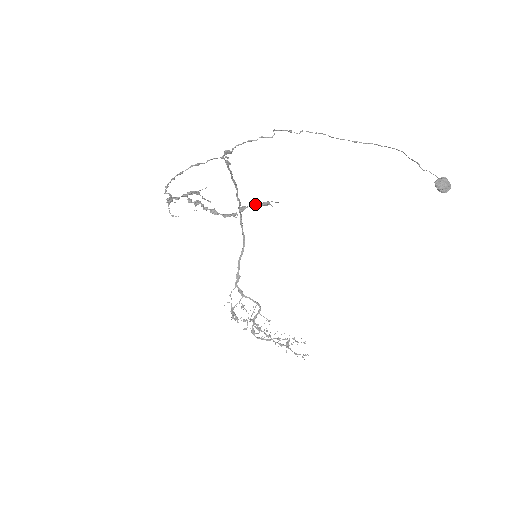
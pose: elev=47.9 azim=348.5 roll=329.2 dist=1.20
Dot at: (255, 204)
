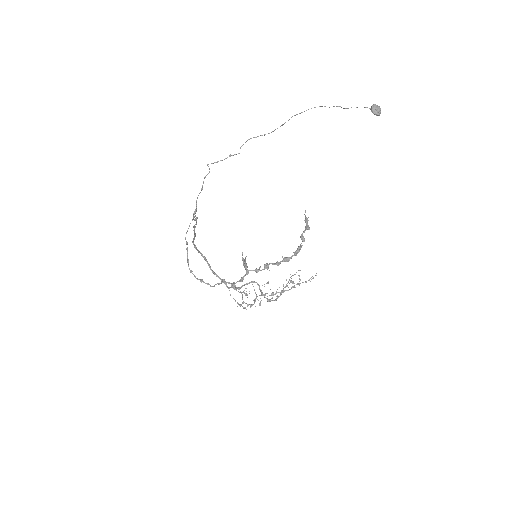
Dot at: (306, 228)
